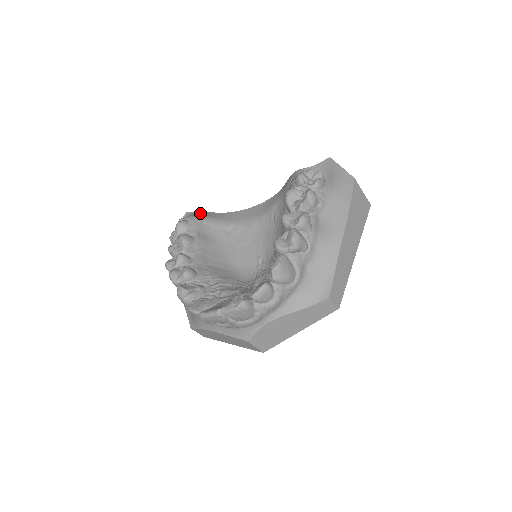
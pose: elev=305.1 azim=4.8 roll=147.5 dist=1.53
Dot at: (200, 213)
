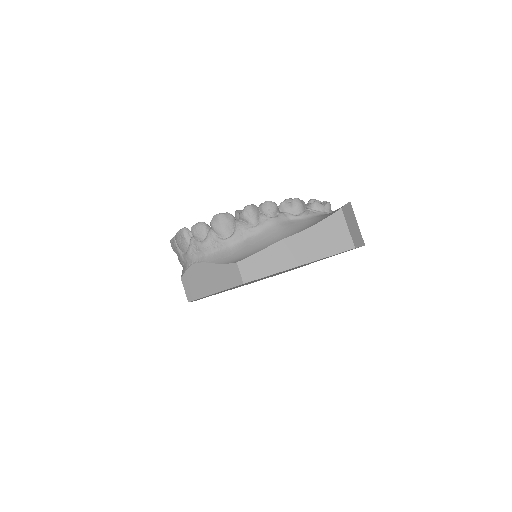
Dot at: occluded
